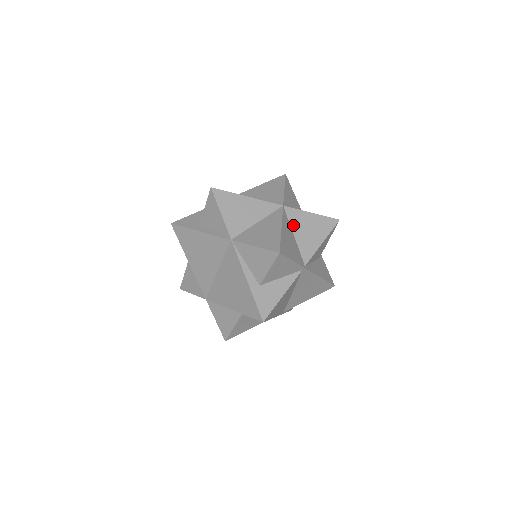
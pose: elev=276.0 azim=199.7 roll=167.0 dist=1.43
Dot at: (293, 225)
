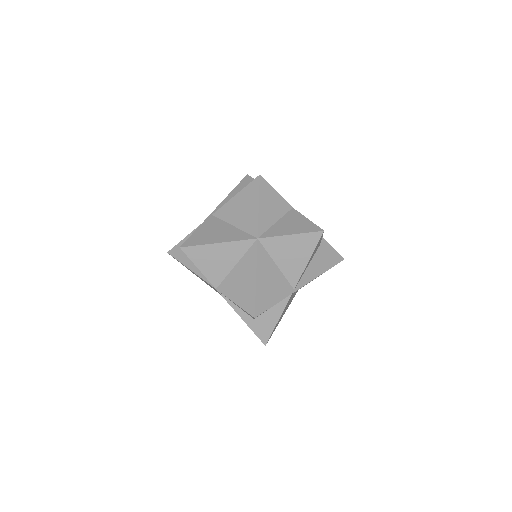
Dot at: (273, 255)
